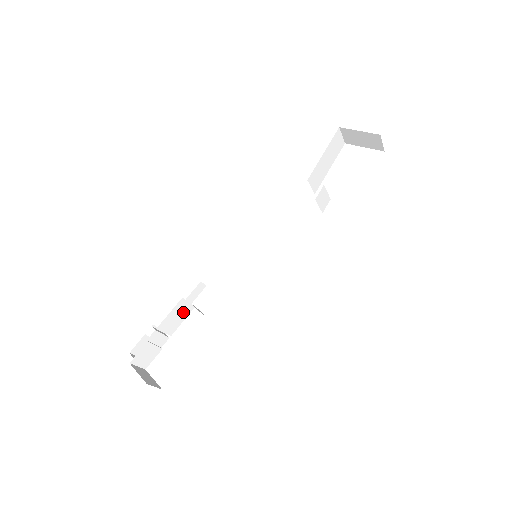
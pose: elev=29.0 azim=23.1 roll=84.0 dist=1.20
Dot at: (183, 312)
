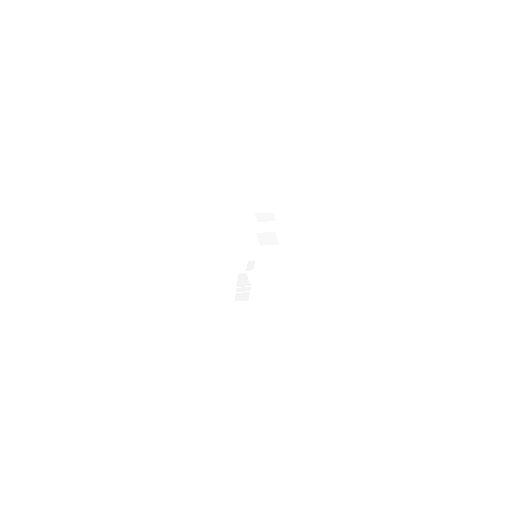
Dot at: (247, 277)
